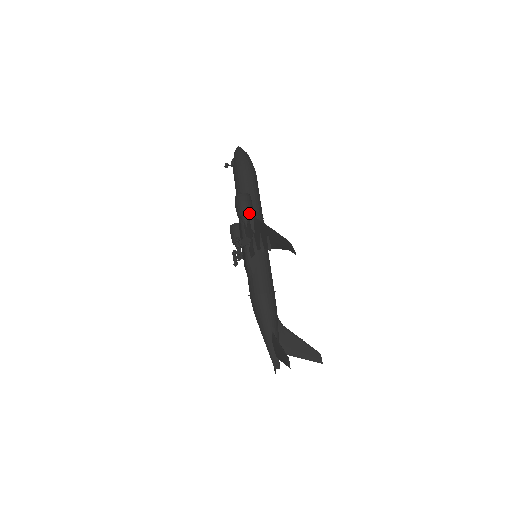
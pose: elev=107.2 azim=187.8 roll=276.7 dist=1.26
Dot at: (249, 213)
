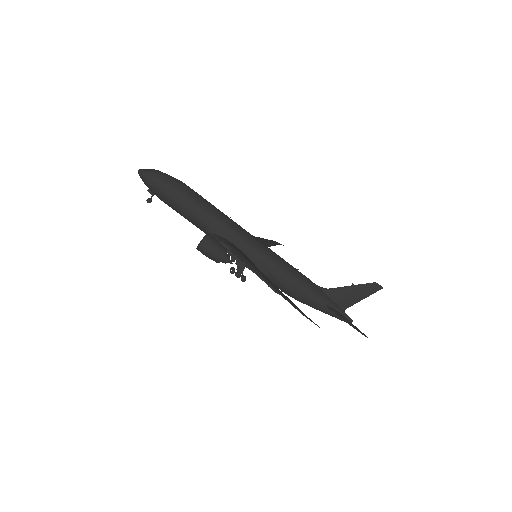
Dot at: (224, 254)
